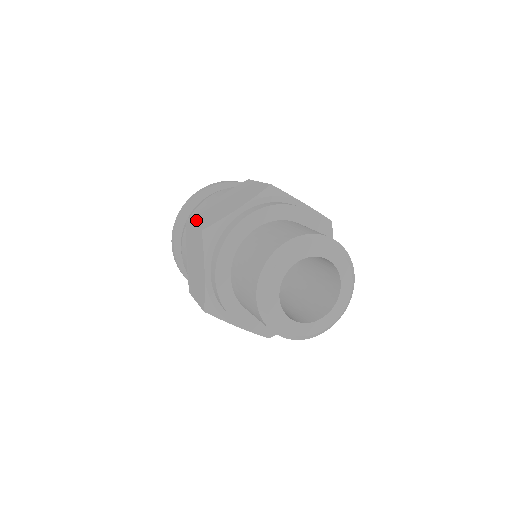
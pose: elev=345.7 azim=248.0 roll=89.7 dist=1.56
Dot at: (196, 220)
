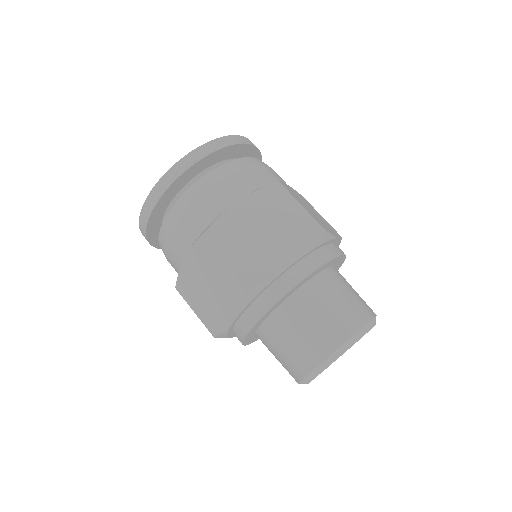
Dot at: (226, 248)
